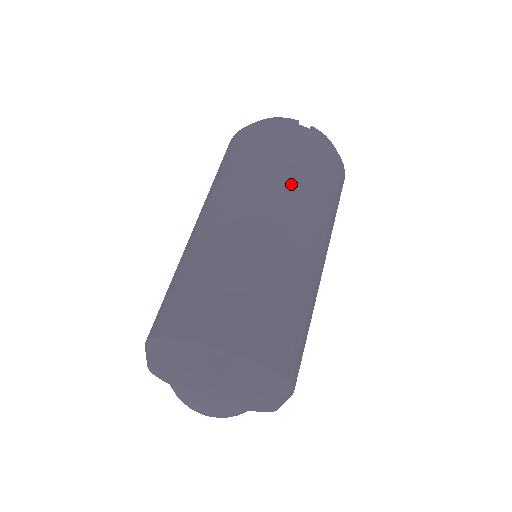
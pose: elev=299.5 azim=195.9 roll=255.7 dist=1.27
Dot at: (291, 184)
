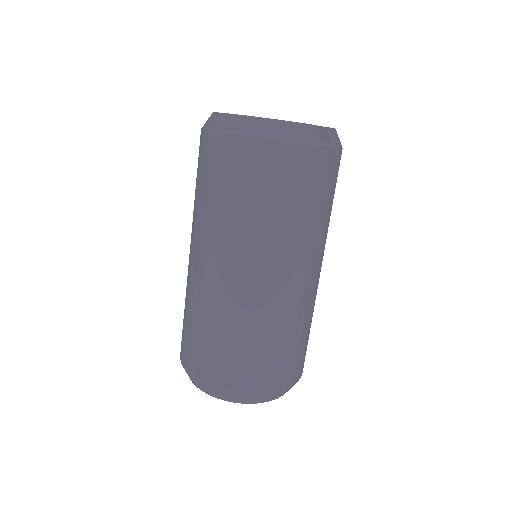
Dot at: (316, 228)
